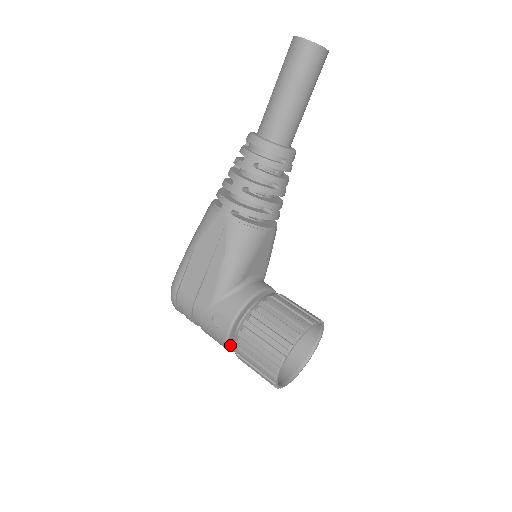
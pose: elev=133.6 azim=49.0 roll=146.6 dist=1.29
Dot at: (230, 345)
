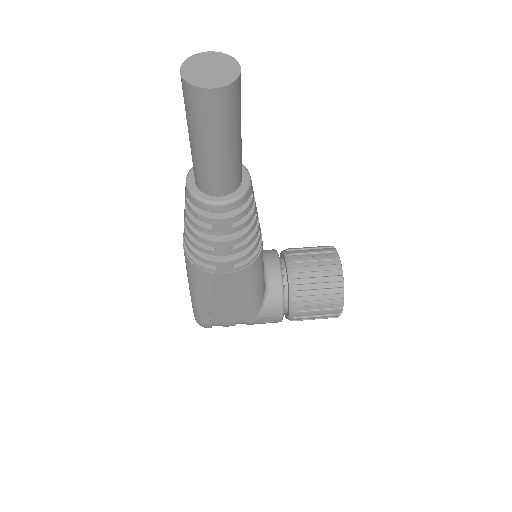
Dot at: occluded
